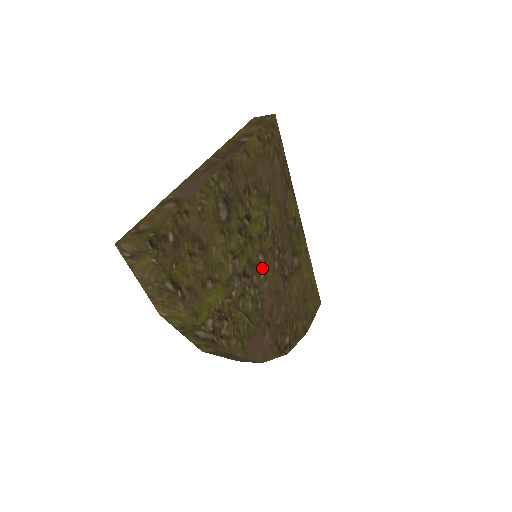
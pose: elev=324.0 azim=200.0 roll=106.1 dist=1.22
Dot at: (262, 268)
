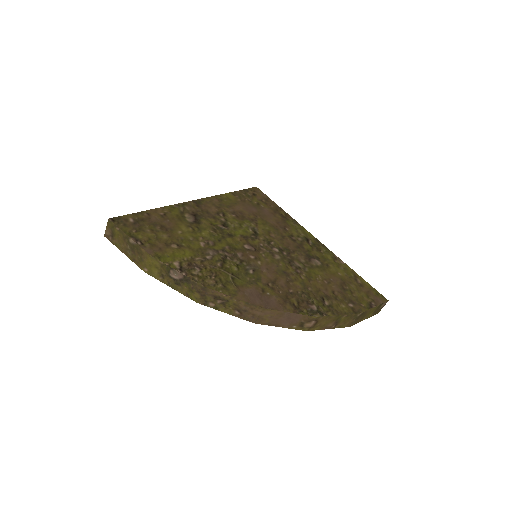
Dot at: (252, 254)
